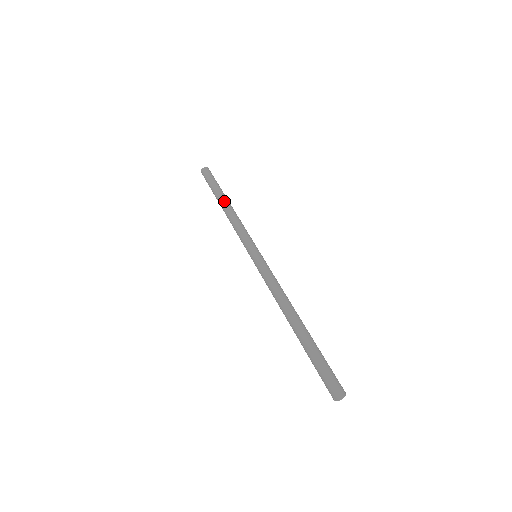
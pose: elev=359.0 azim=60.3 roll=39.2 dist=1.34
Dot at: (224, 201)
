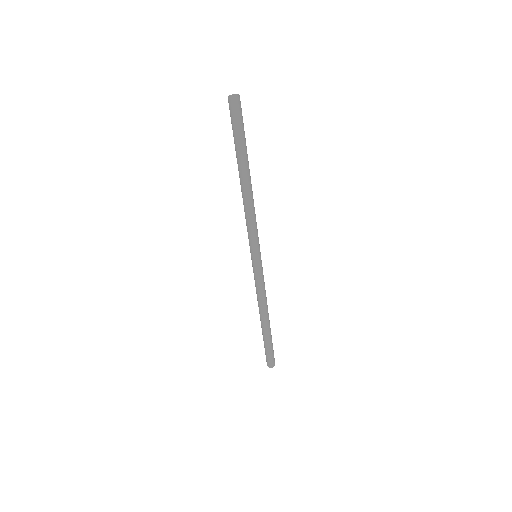
Dot at: (246, 179)
